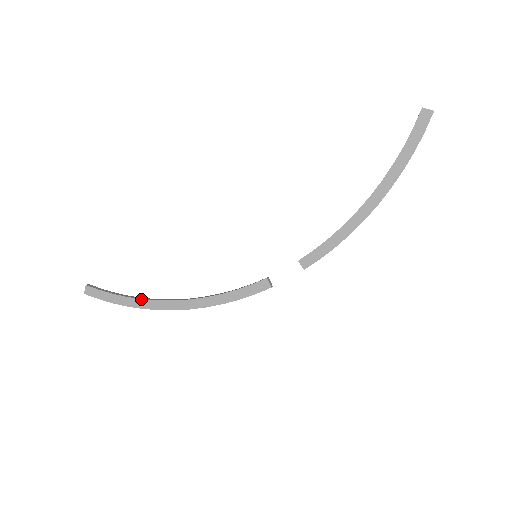
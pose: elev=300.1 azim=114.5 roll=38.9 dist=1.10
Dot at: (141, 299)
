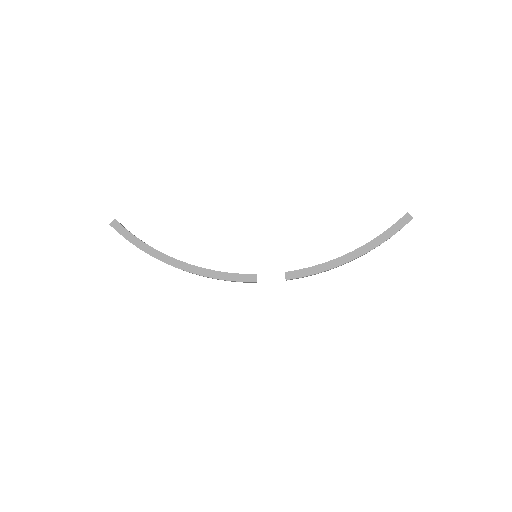
Dot at: occluded
